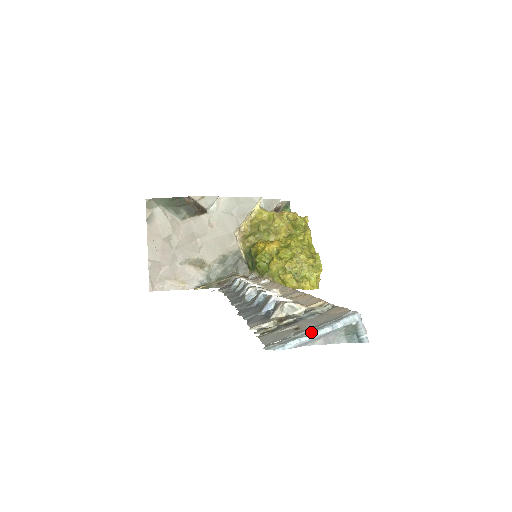
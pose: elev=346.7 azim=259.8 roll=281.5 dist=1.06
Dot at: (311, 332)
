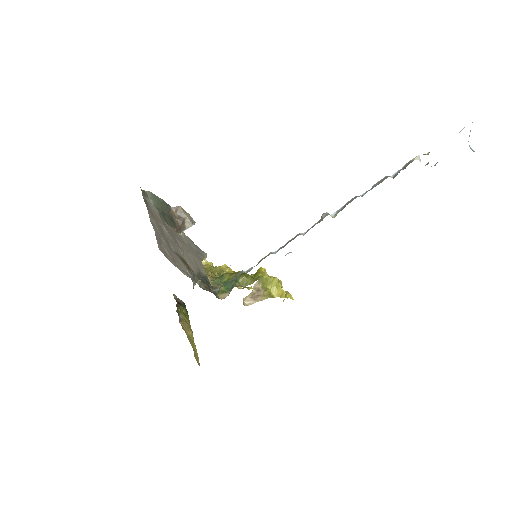
Dot at: occluded
